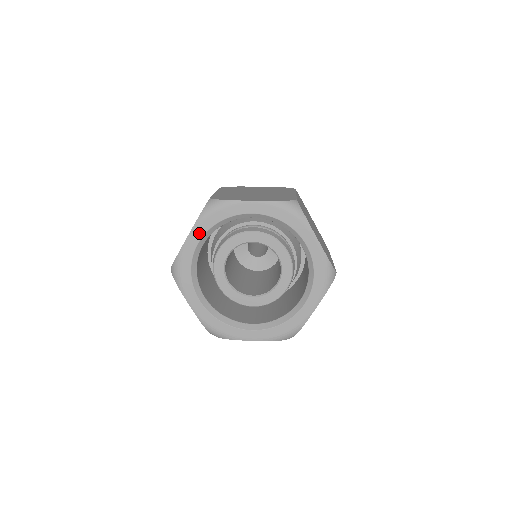
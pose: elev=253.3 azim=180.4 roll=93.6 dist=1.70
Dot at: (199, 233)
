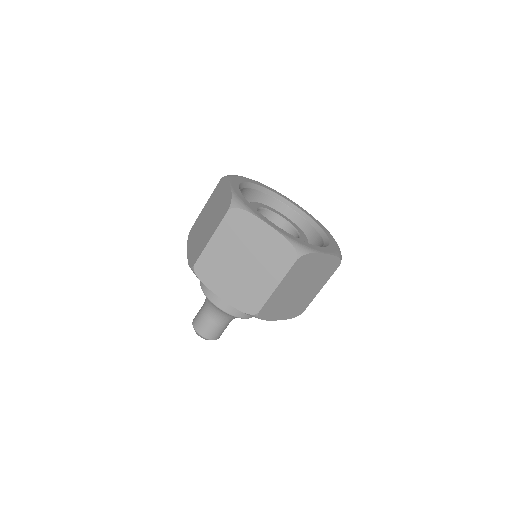
Dot at: (235, 184)
